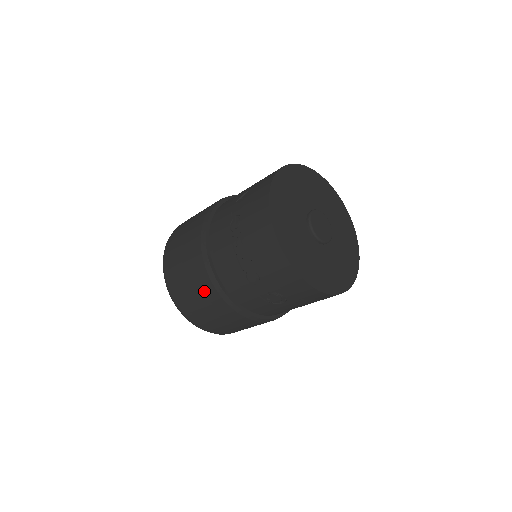
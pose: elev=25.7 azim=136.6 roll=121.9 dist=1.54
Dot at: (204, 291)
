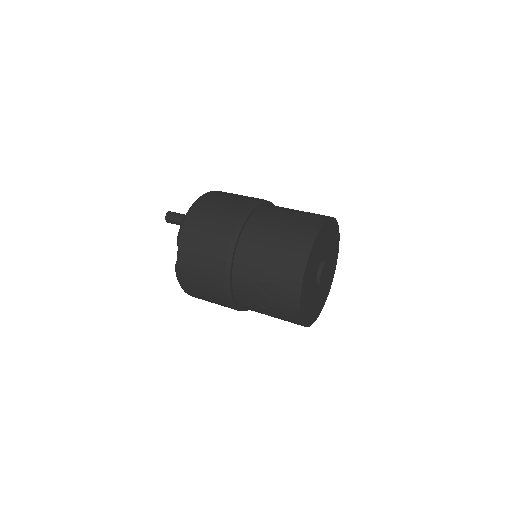
Dot at: occluded
